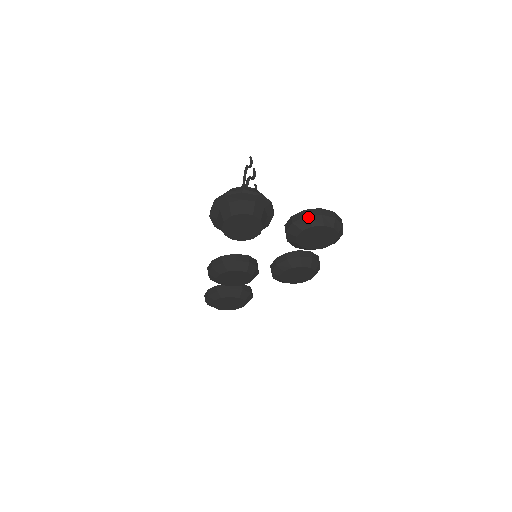
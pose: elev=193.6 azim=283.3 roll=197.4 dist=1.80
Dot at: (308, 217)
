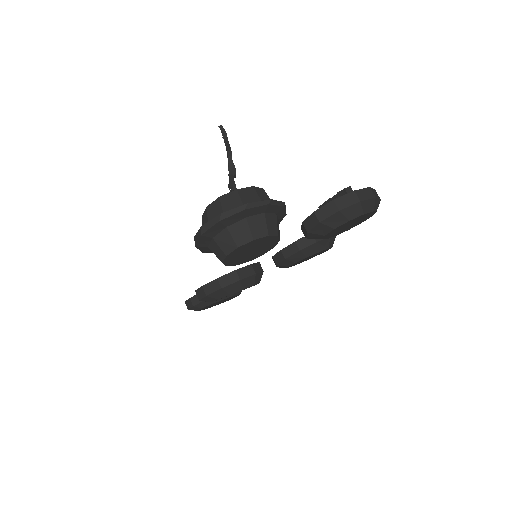
Dot at: (342, 210)
